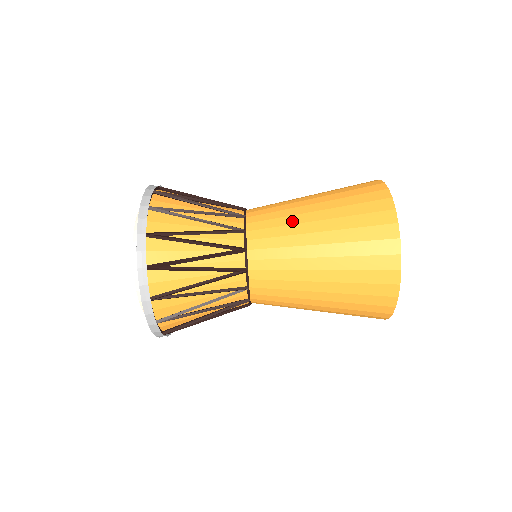
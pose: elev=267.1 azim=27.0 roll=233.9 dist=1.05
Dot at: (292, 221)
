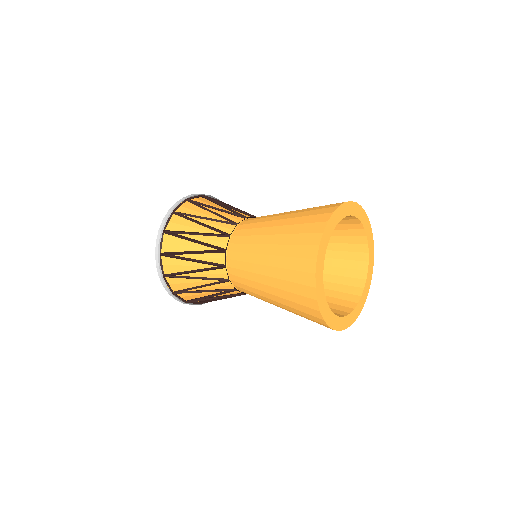
Dot at: (258, 232)
